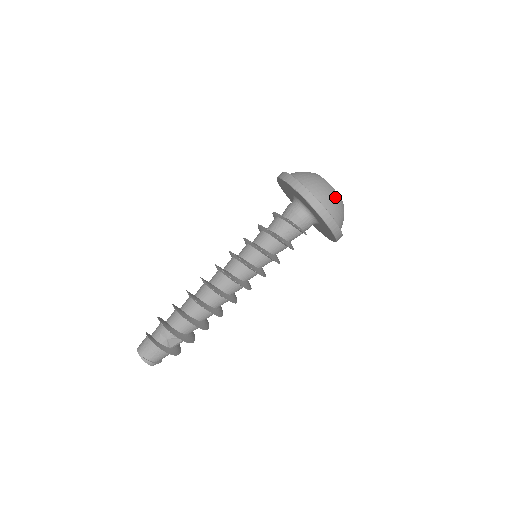
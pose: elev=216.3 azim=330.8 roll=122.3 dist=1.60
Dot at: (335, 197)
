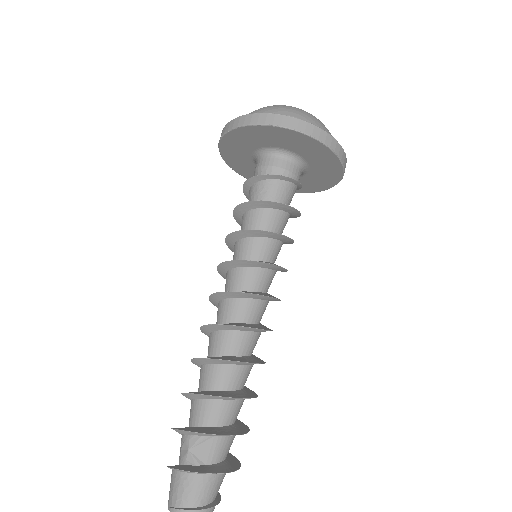
Dot at: (275, 106)
